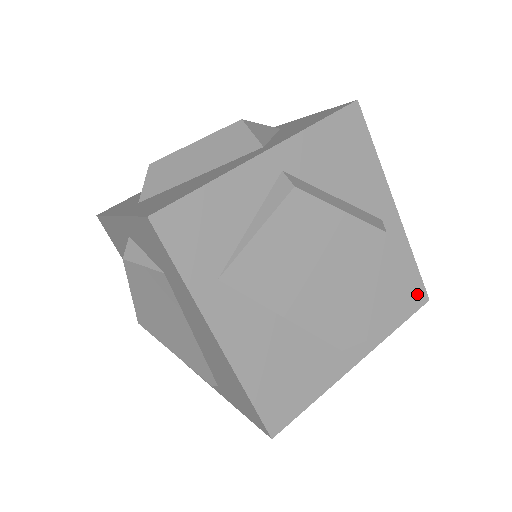
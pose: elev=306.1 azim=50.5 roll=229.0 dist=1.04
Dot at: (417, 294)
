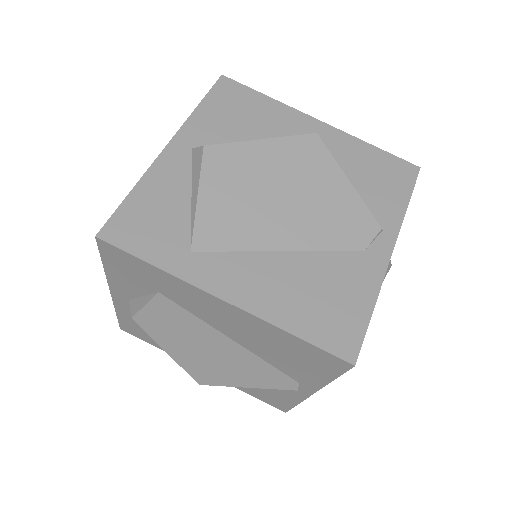
Dot at: (402, 169)
